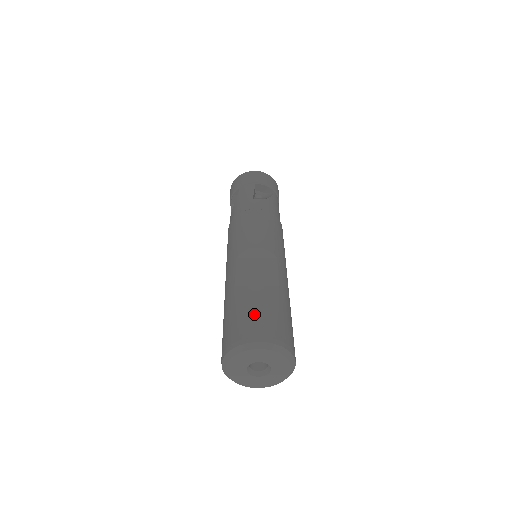
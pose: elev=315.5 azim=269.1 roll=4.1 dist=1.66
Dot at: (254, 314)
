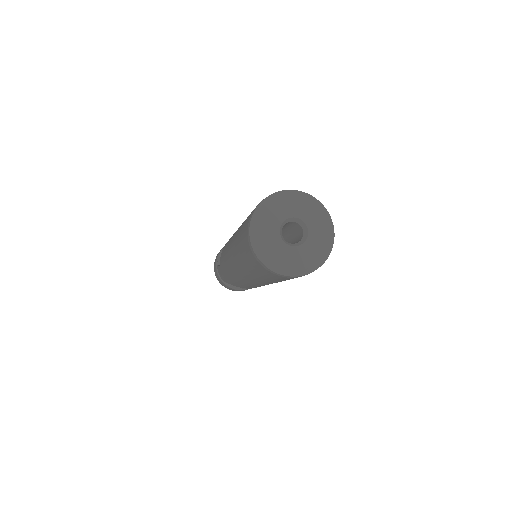
Dot at: occluded
